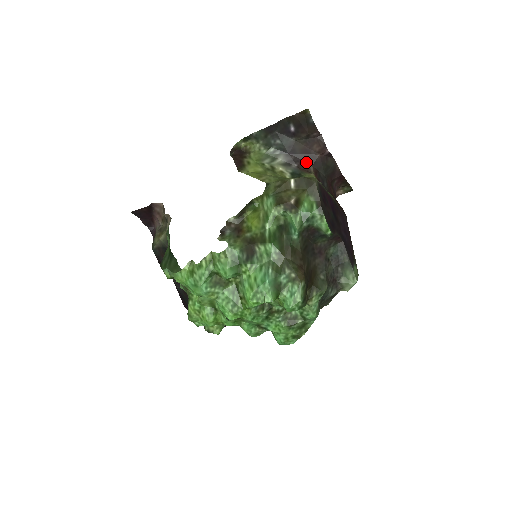
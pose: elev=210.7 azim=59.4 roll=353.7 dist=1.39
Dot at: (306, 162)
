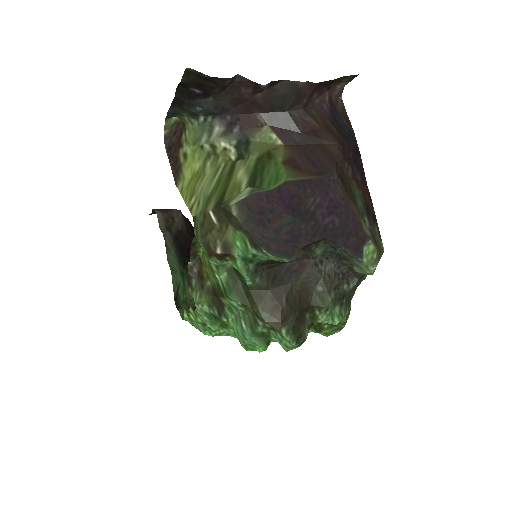
Dot at: (249, 113)
